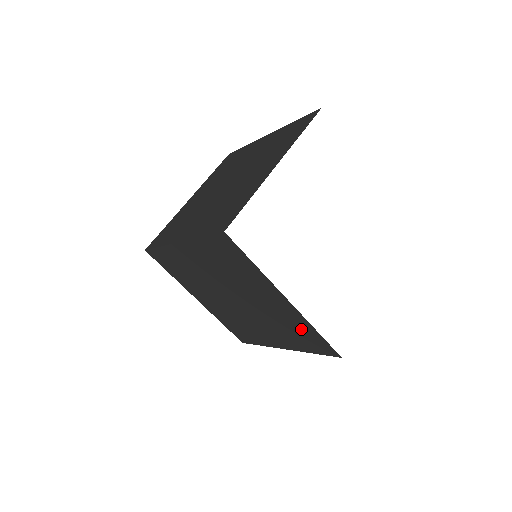
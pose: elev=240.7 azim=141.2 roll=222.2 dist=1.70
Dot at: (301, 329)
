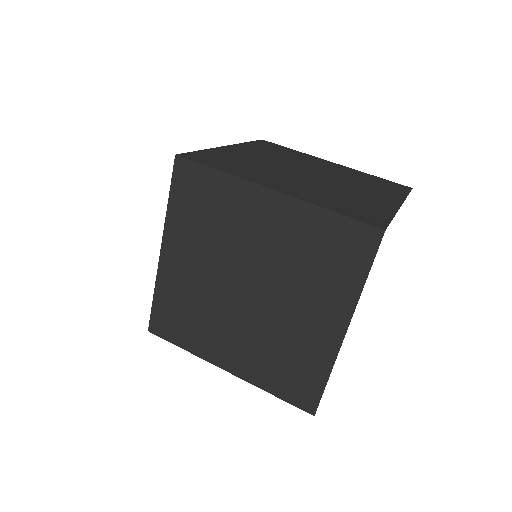
Dot at: (305, 365)
